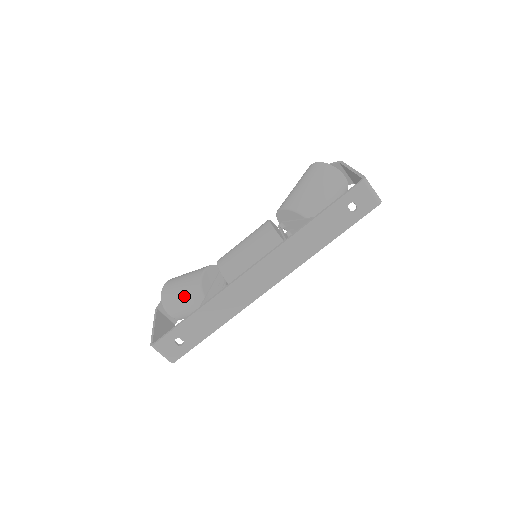
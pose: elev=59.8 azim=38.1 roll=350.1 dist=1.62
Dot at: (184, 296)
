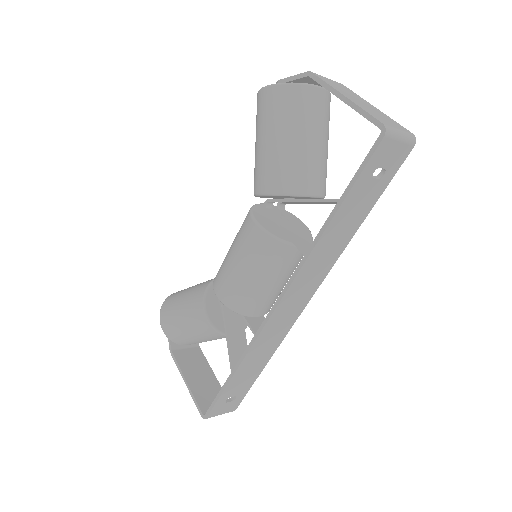
Dot at: (197, 336)
